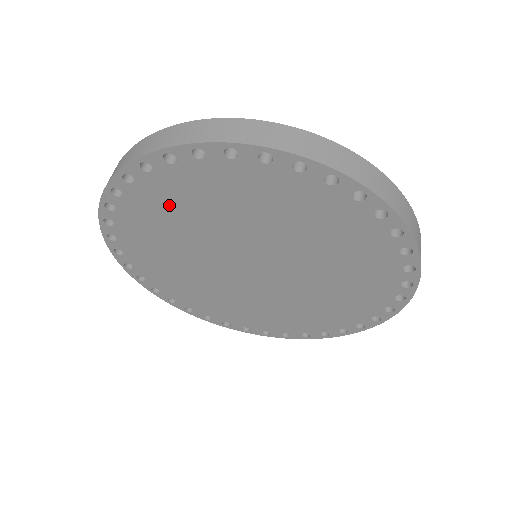
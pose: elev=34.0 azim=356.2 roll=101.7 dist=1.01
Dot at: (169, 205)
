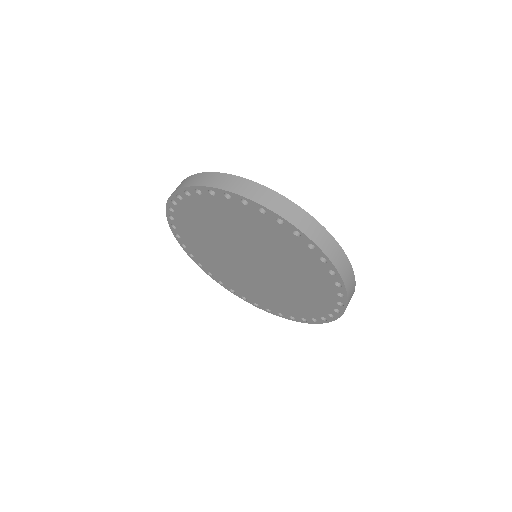
Dot at: (200, 249)
